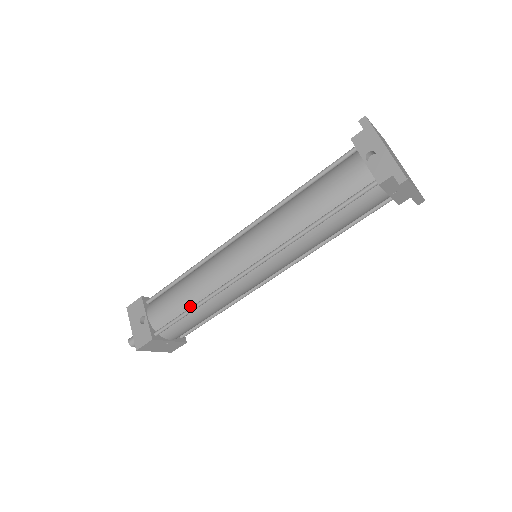
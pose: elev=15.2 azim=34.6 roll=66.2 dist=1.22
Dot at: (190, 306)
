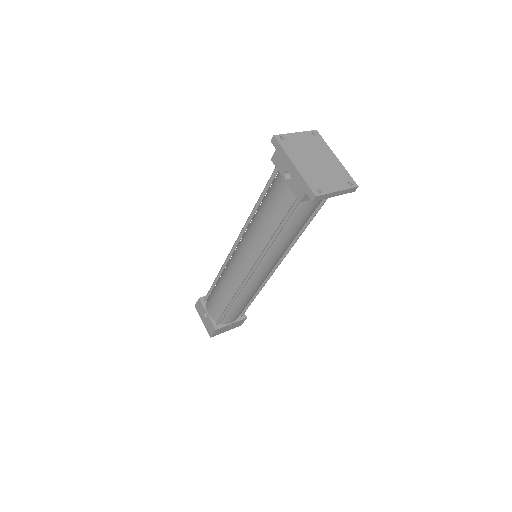
Dot at: (228, 303)
